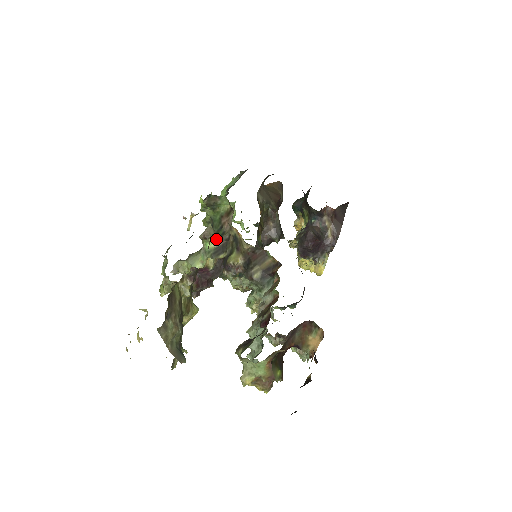
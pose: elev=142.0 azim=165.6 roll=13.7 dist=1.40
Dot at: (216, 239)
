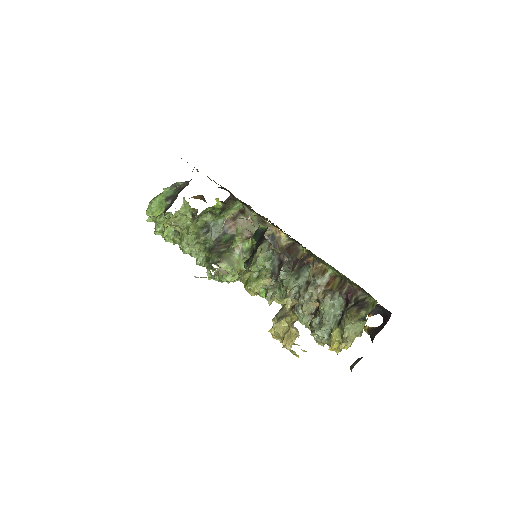
Dot at: occluded
